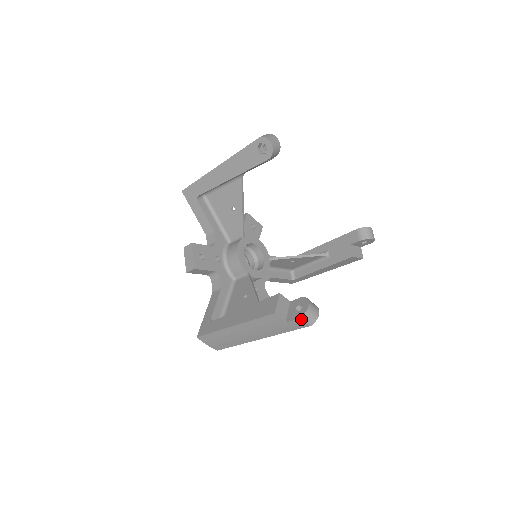
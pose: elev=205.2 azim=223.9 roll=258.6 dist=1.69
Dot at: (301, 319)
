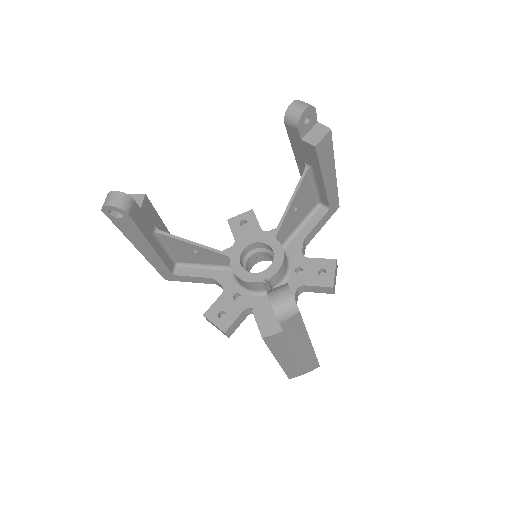
Dot at: (281, 320)
